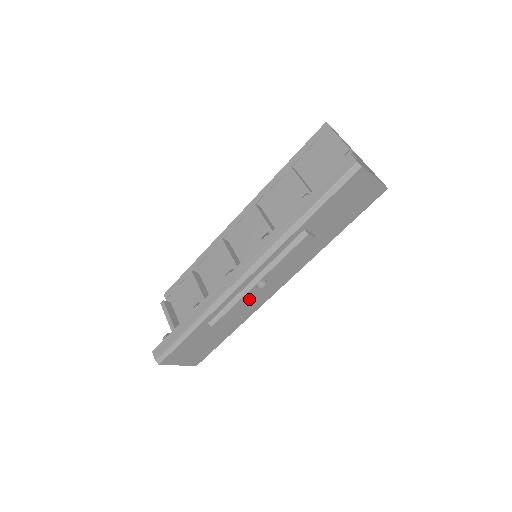
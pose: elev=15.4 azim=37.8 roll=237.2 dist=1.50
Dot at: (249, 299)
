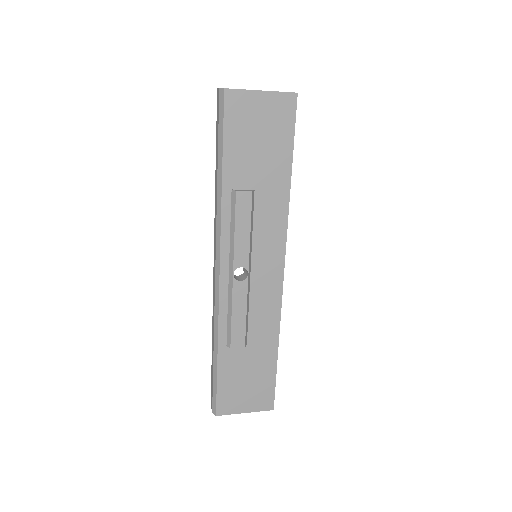
Dot at: (245, 298)
